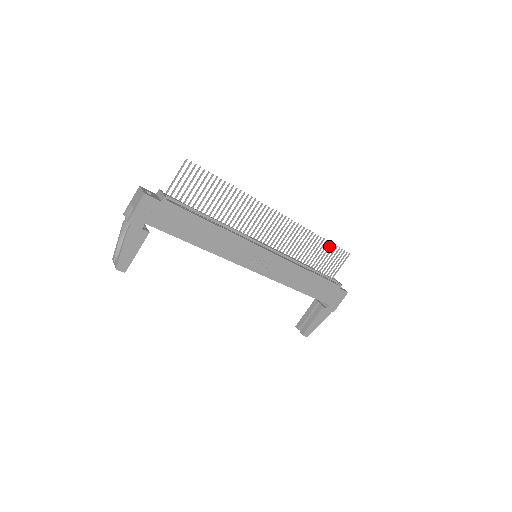
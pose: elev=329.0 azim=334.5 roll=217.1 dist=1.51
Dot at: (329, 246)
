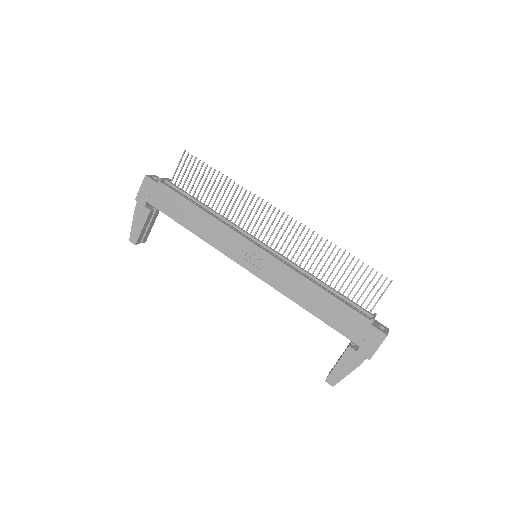
Dot at: occluded
